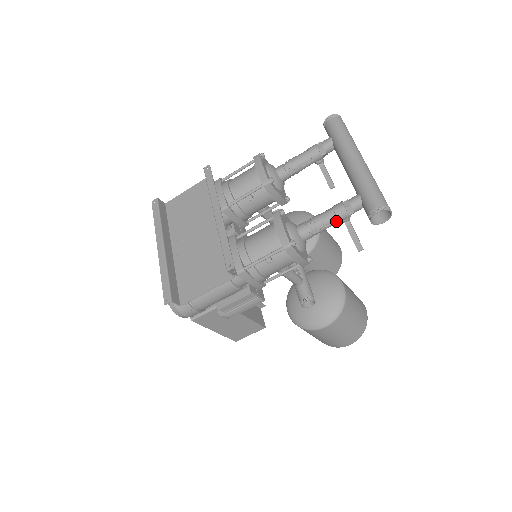
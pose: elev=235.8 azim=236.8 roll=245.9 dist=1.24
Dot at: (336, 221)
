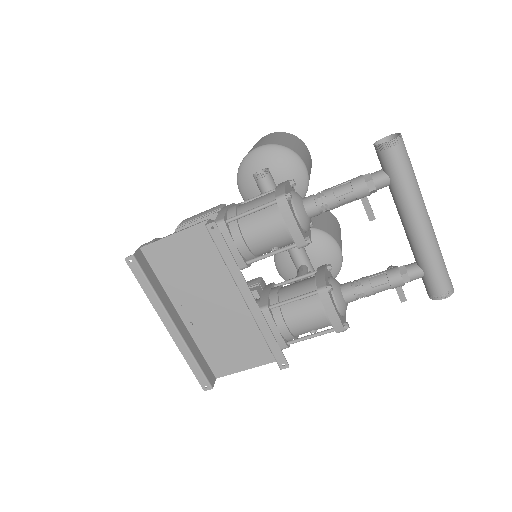
Dot at: occluded
